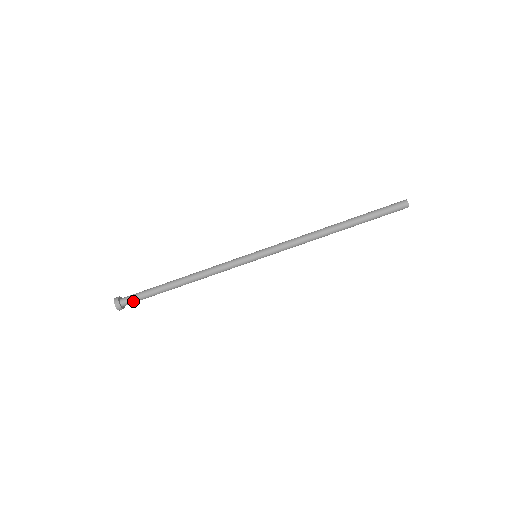
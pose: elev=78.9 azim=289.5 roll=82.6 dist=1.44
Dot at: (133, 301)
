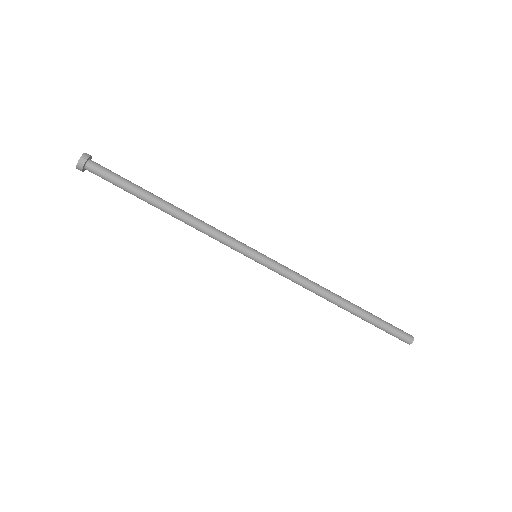
Dot at: (101, 175)
